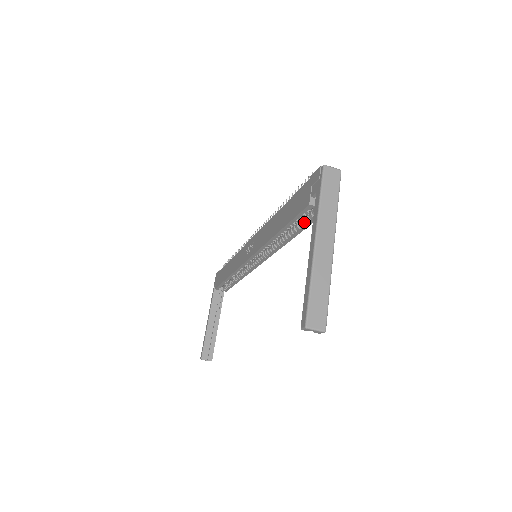
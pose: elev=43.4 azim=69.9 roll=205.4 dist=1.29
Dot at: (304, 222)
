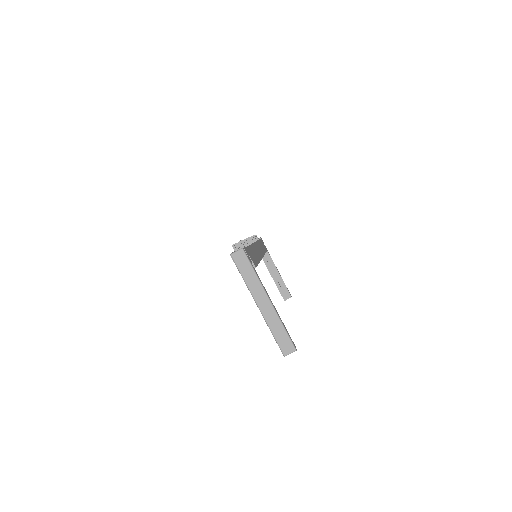
Dot at: occluded
